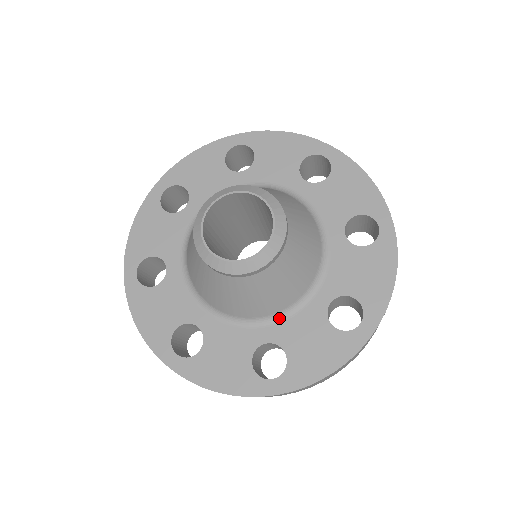
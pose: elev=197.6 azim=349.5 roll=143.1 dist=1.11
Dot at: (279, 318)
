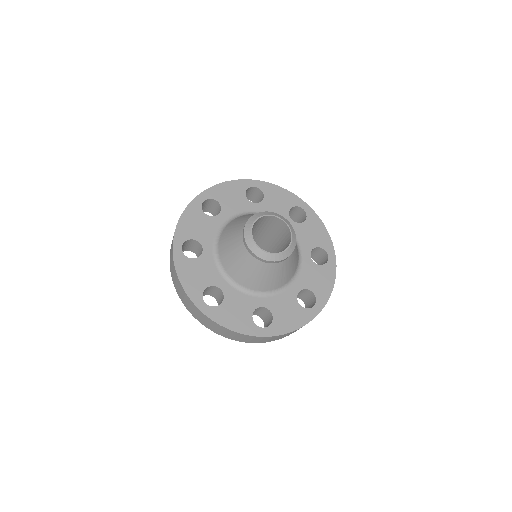
Dot at: (271, 294)
